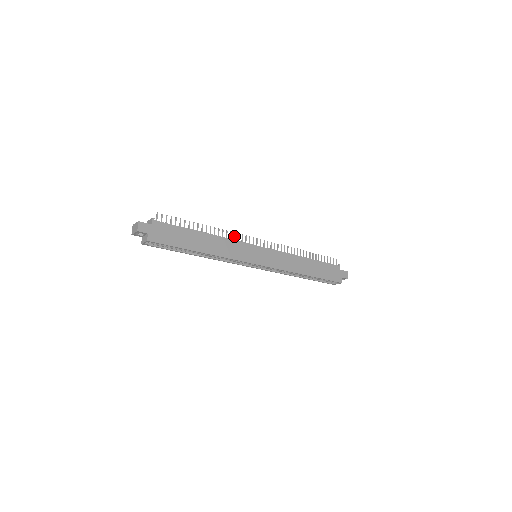
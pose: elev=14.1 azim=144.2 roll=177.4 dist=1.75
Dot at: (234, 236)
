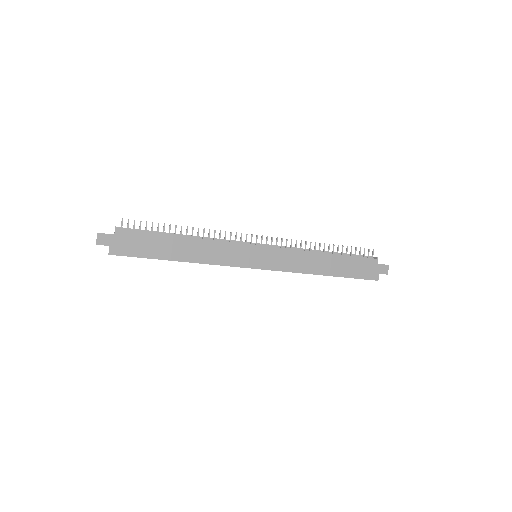
Dot at: (225, 236)
